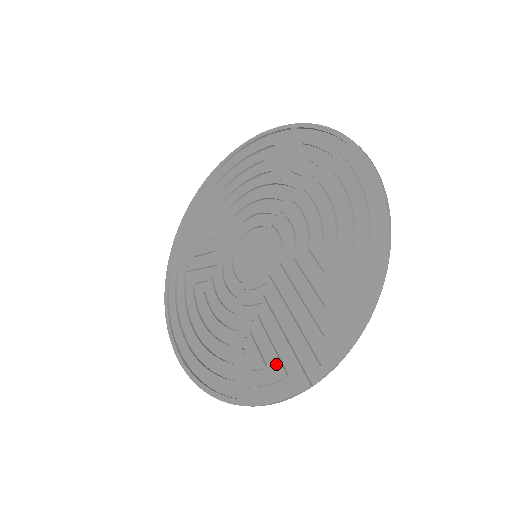
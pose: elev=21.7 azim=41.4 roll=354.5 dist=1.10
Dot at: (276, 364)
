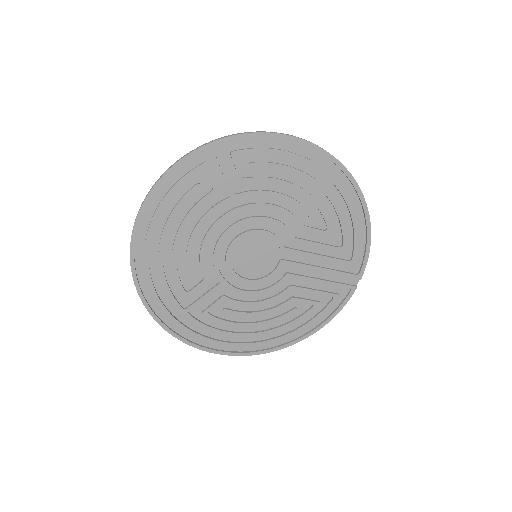
Dot at: (328, 296)
